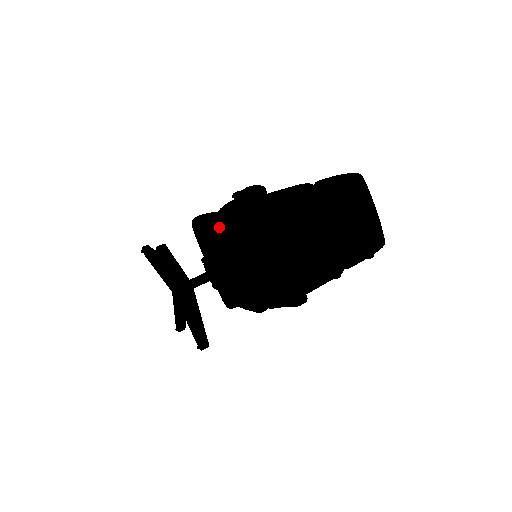
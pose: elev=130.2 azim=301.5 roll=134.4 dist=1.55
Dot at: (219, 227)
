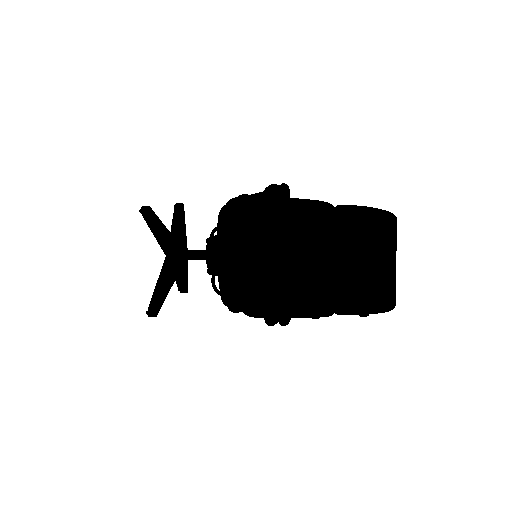
Dot at: (220, 212)
